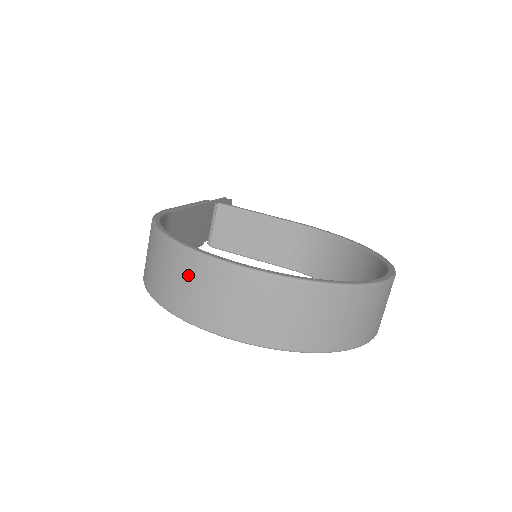
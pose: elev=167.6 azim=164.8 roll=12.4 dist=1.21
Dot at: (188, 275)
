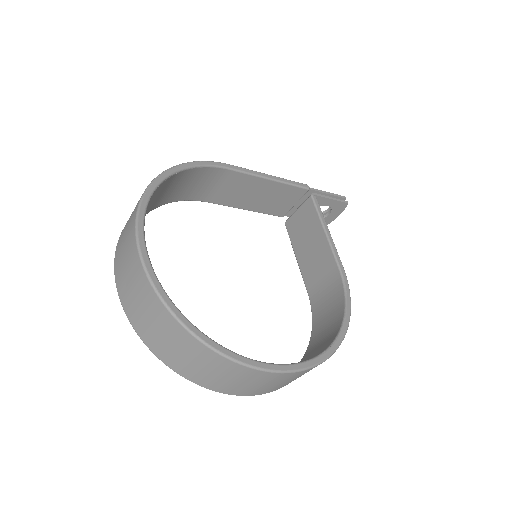
Dot at: (131, 216)
